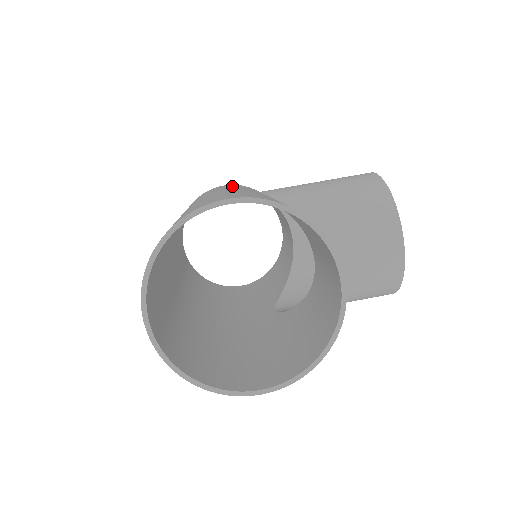
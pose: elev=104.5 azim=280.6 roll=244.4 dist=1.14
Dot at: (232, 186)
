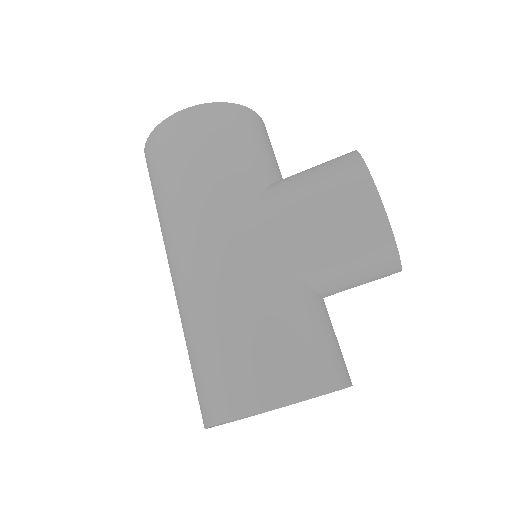
Dot at: (204, 168)
